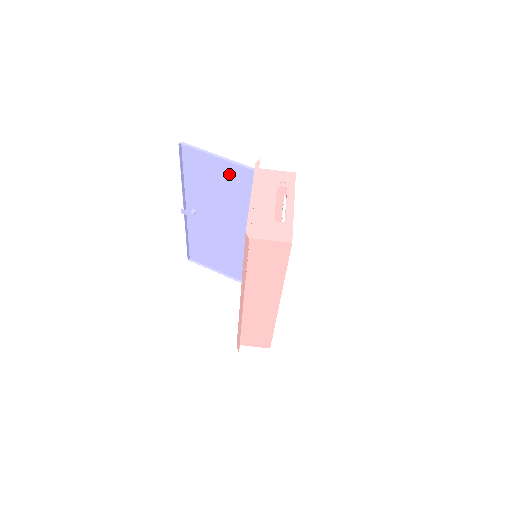
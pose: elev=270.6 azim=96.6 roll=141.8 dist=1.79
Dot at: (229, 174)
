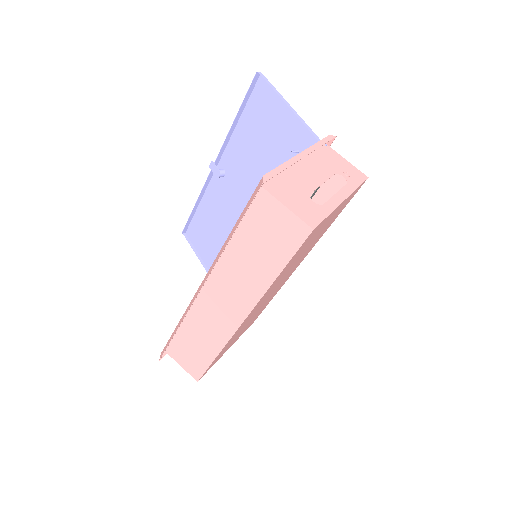
Dot at: (289, 138)
